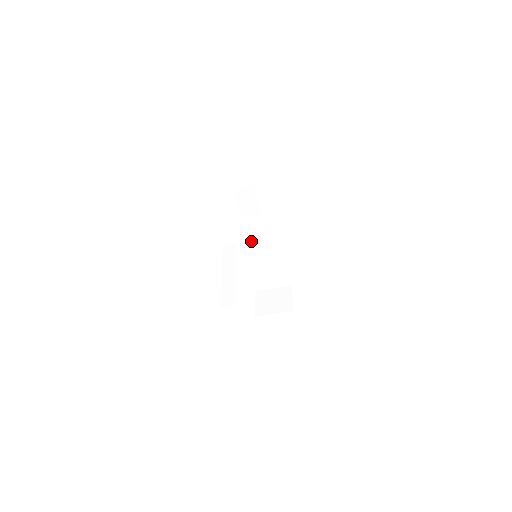
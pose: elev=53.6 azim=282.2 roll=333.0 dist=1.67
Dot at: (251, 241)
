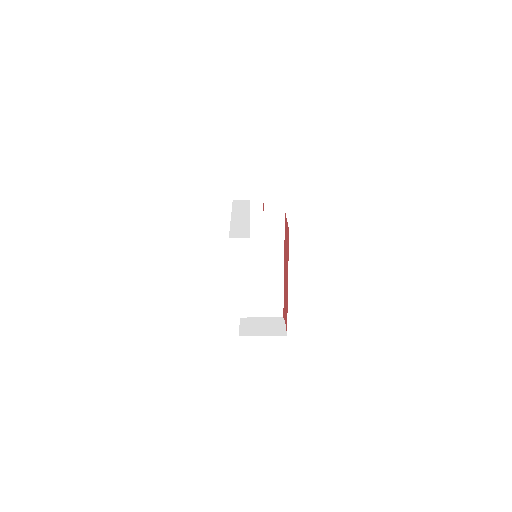
Dot at: (251, 244)
